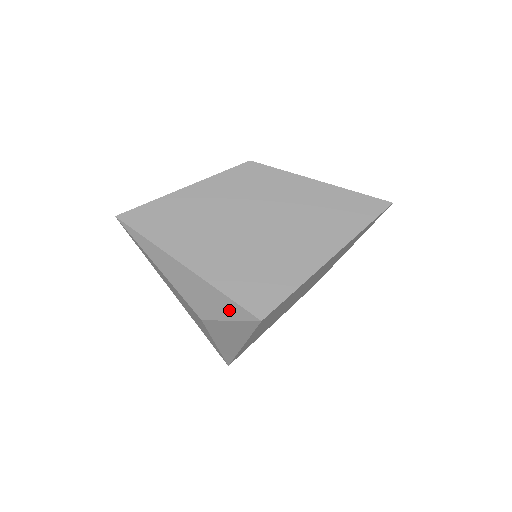
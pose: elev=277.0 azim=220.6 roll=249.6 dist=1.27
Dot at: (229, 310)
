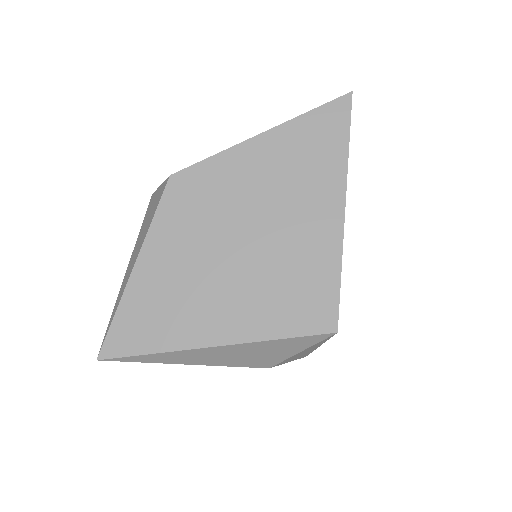
Dot at: (294, 346)
